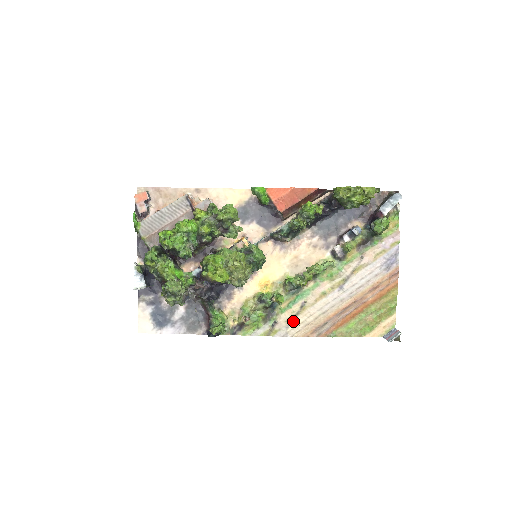
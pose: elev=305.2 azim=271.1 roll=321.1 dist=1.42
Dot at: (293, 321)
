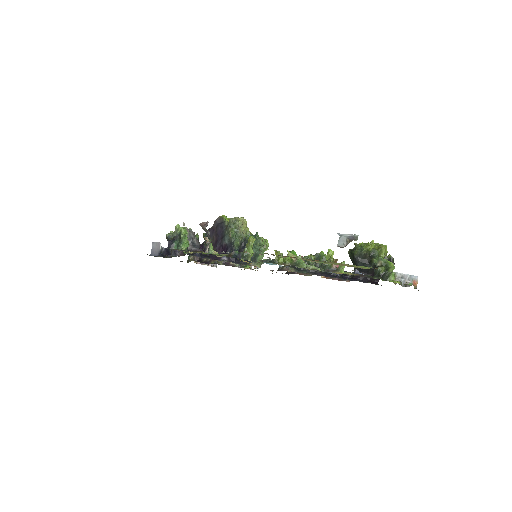
Dot at: occluded
